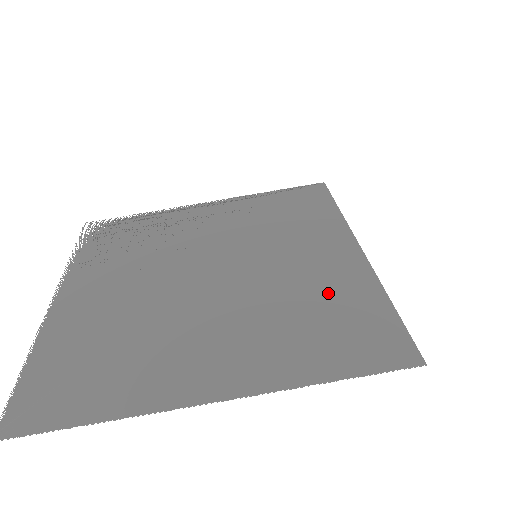
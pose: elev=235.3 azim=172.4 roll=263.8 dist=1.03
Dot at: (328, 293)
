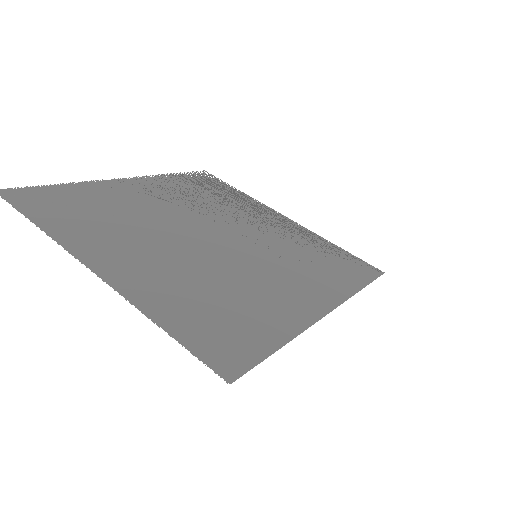
Dot at: (255, 305)
